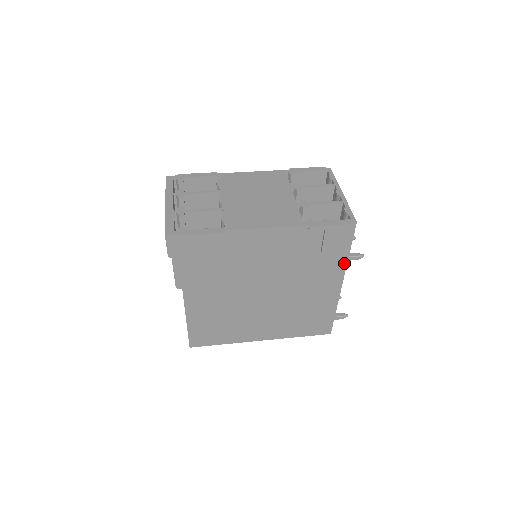
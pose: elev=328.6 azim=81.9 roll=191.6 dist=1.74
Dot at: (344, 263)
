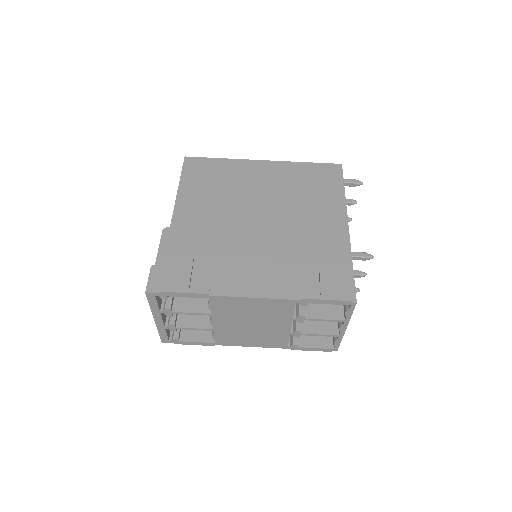
Dot at: occluded
